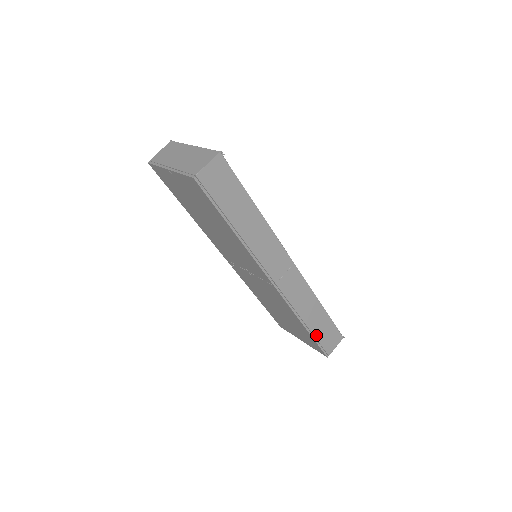
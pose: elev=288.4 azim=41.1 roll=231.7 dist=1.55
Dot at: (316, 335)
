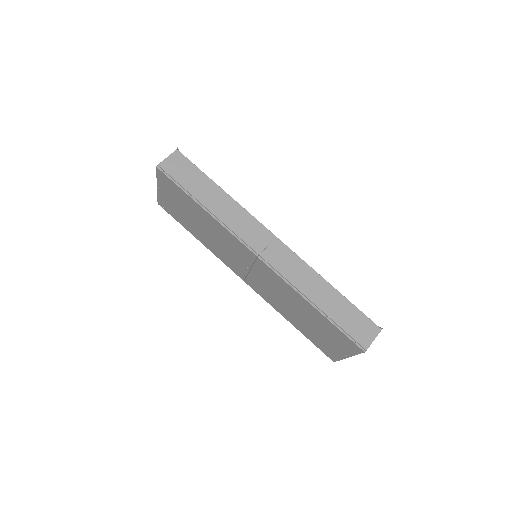
Dot at: (335, 319)
